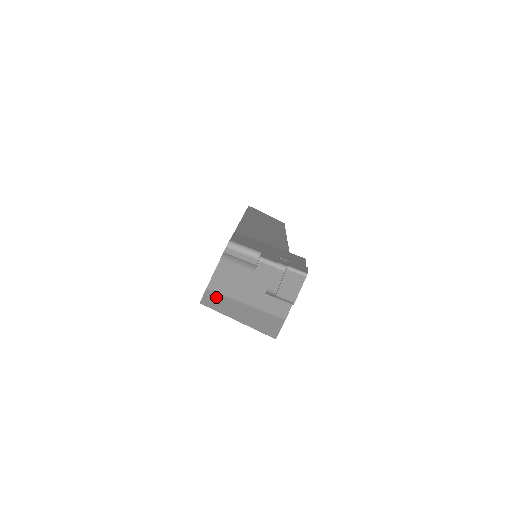
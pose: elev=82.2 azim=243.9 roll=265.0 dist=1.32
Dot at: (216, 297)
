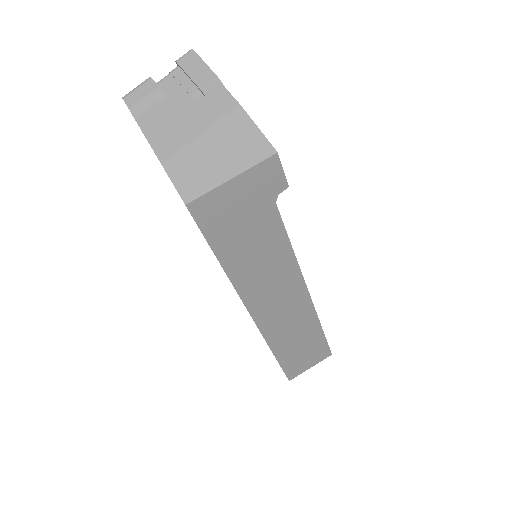
Dot at: (180, 166)
